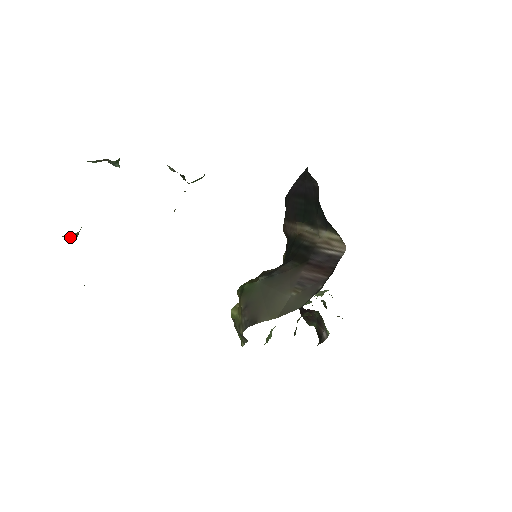
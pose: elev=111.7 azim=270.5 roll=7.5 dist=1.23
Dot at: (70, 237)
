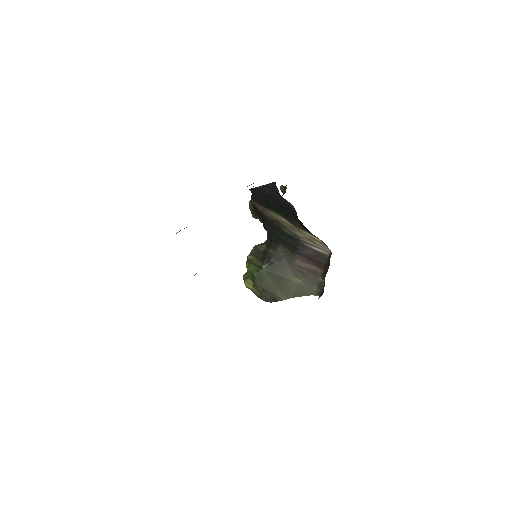
Dot at: occluded
